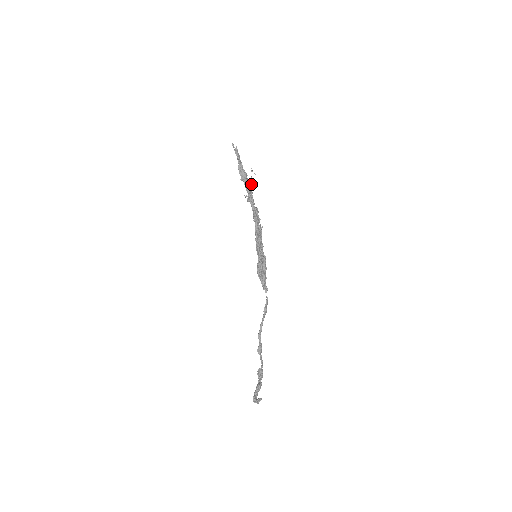
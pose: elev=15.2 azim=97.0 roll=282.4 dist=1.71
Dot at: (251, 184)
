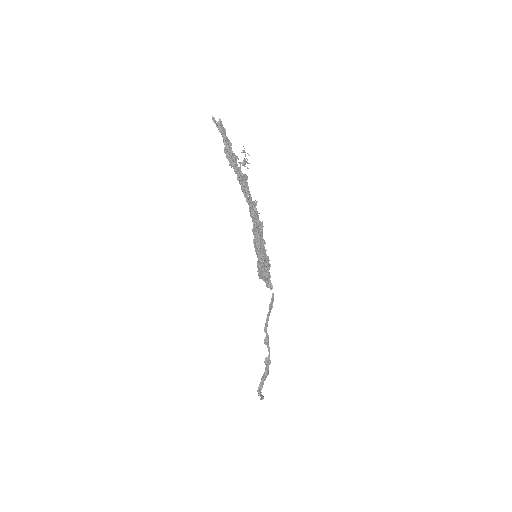
Dot at: occluded
